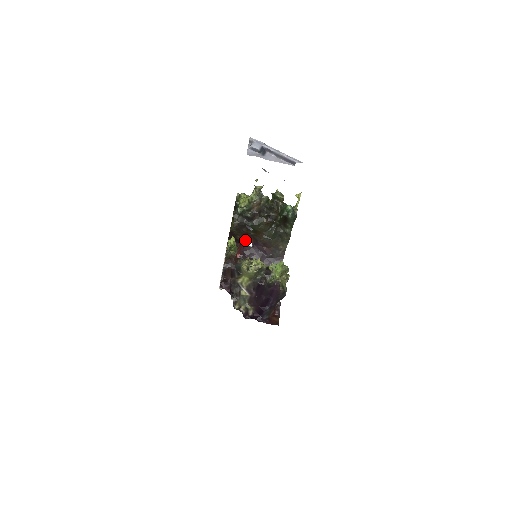
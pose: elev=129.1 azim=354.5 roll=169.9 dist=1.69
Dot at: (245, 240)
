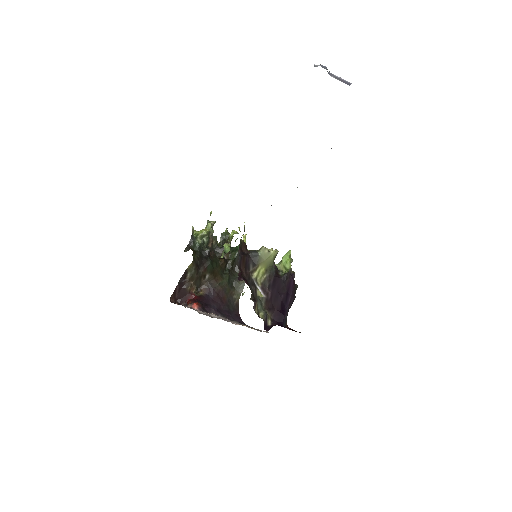
Dot at: (194, 293)
